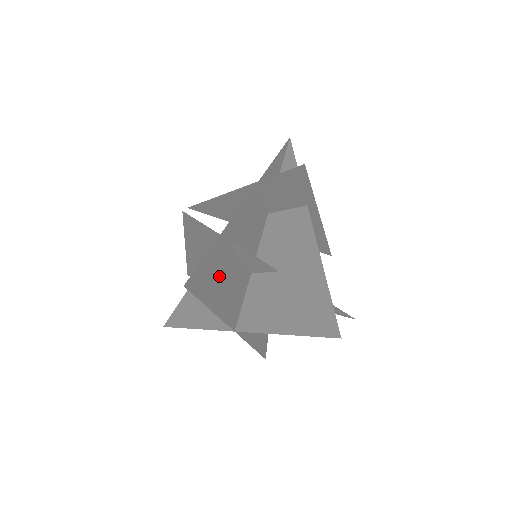
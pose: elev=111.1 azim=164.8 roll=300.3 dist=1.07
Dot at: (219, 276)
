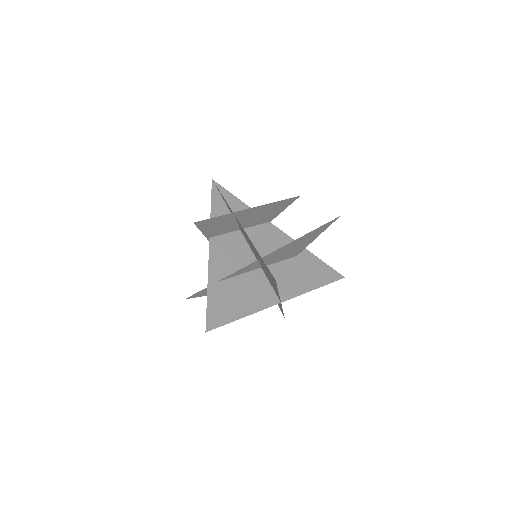
Dot at: (230, 301)
